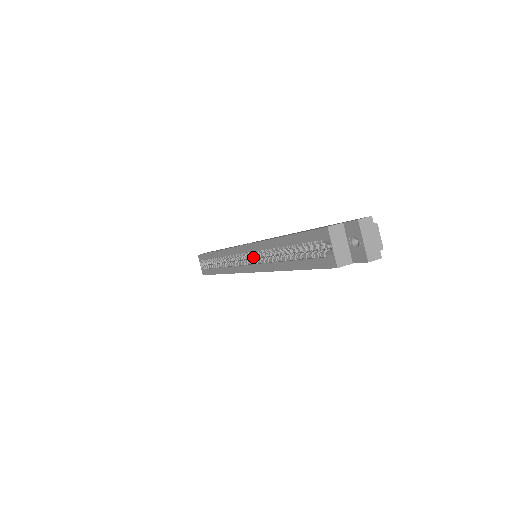
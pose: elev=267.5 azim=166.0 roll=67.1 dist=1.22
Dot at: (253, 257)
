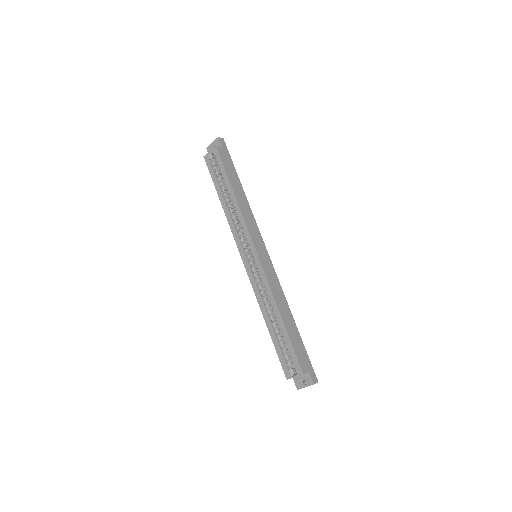
Dot at: occluded
